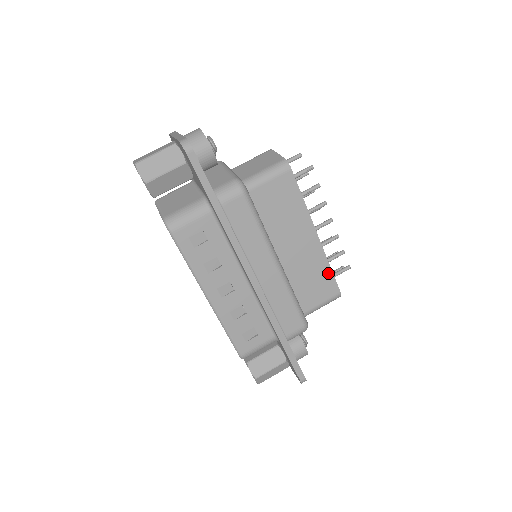
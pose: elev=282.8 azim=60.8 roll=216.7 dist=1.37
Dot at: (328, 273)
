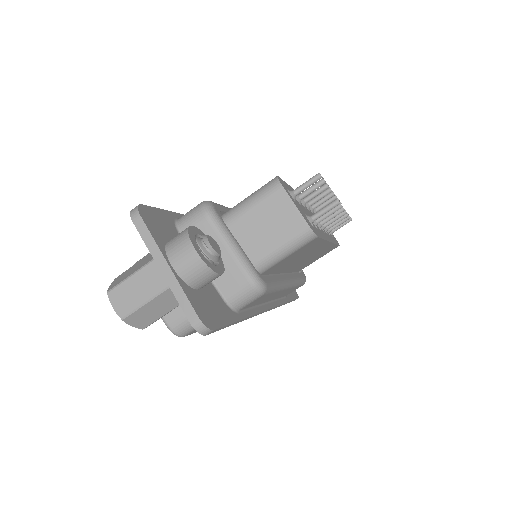
Dot at: (332, 247)
